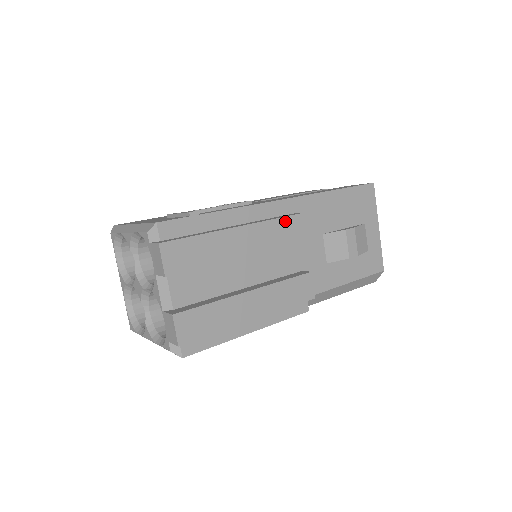
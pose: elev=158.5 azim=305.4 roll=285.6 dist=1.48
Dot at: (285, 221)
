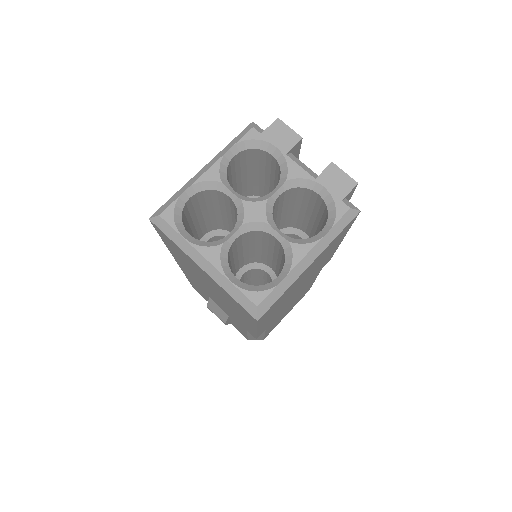
Dot at: occluded
